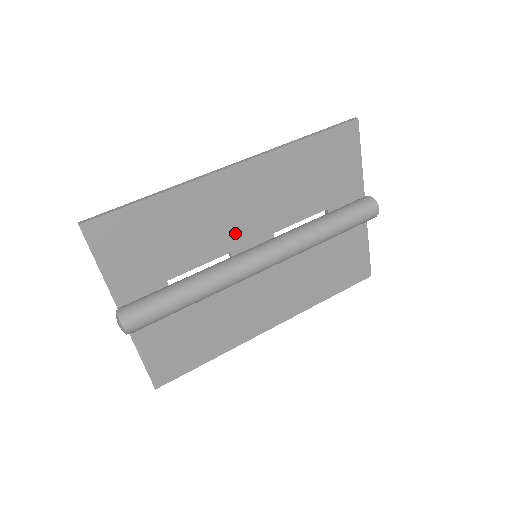
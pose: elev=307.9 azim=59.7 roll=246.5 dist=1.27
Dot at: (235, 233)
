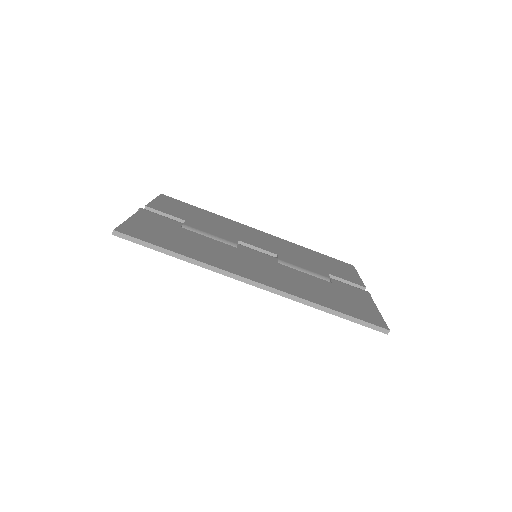
Dot at: occluded
